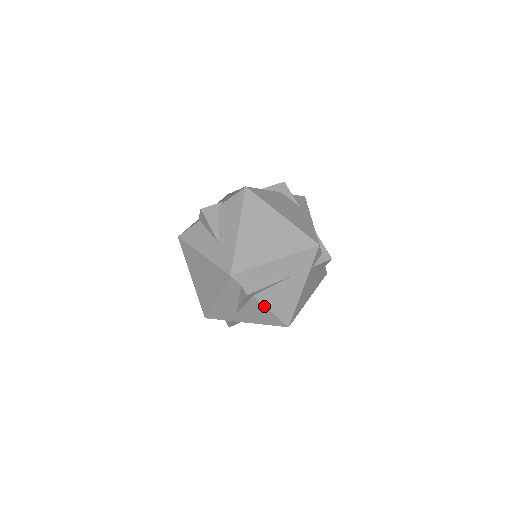
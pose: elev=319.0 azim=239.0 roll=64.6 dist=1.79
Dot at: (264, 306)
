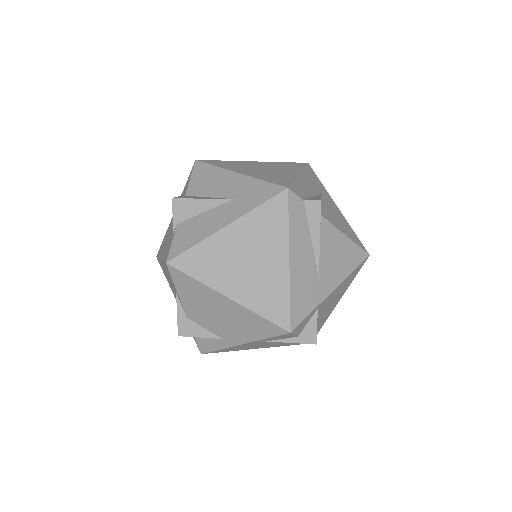
Dot at: (336, 229)
